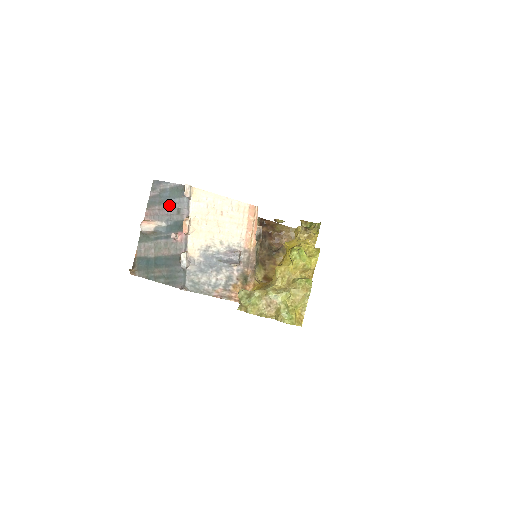
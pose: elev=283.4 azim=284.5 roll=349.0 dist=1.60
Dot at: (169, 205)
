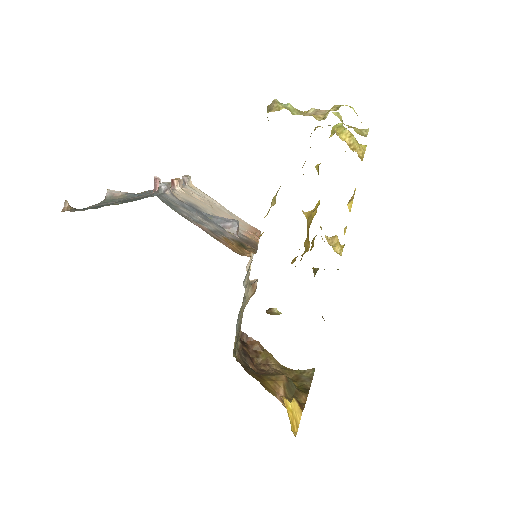
Dot at: occluded
